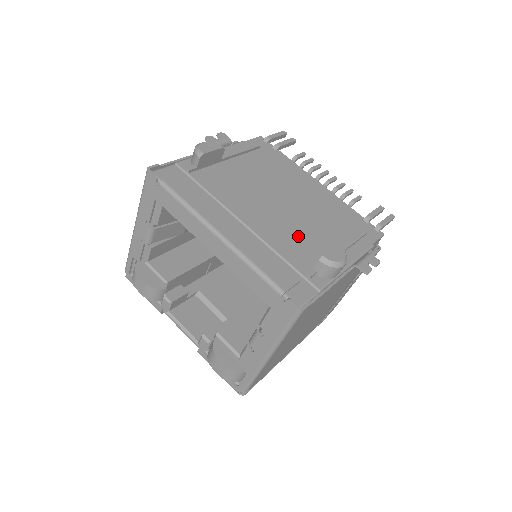
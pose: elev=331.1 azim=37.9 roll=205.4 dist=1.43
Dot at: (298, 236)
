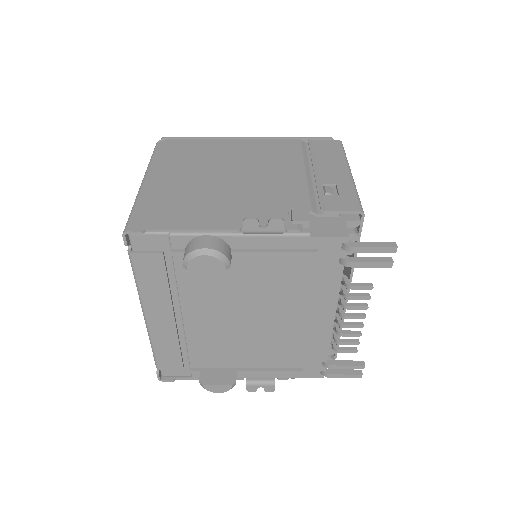
Dot at: (225, 347)
